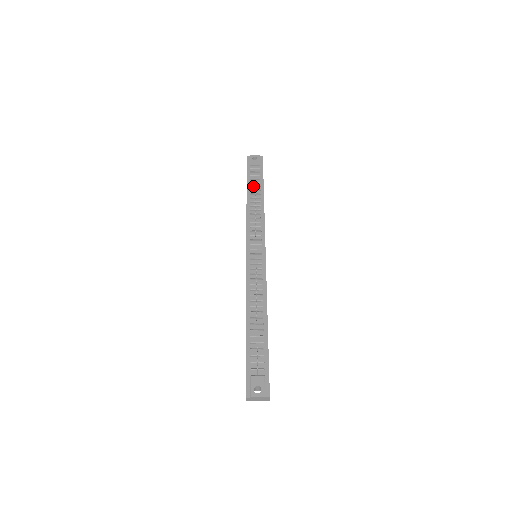
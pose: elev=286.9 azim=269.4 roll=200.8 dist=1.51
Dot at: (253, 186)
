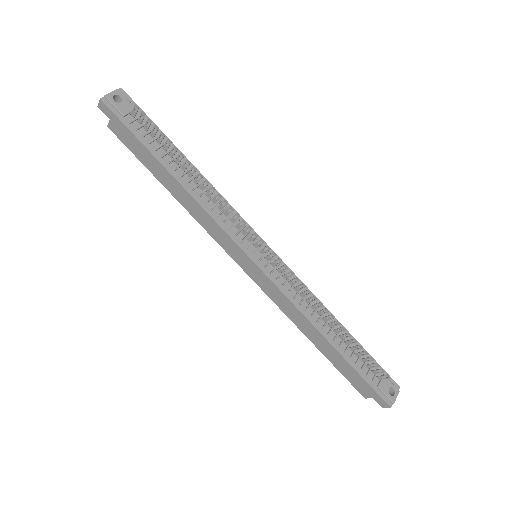
Dot at: (165, 154)
